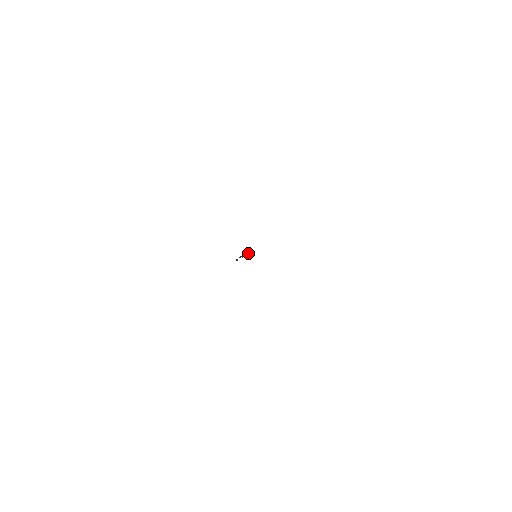
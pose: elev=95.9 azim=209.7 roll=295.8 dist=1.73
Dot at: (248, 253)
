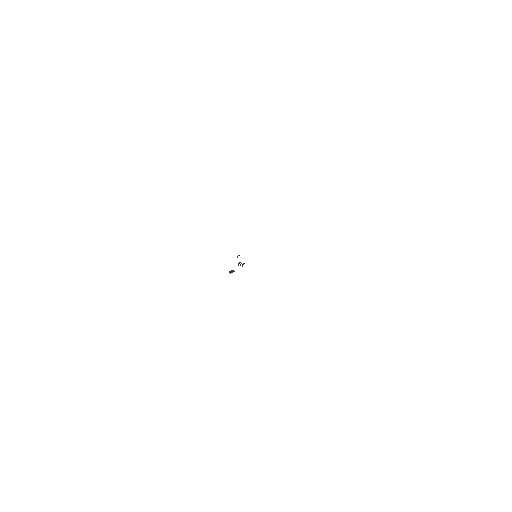
Dot at: occluded
